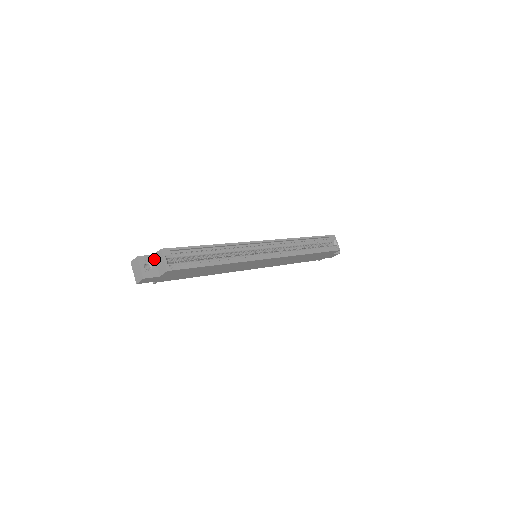
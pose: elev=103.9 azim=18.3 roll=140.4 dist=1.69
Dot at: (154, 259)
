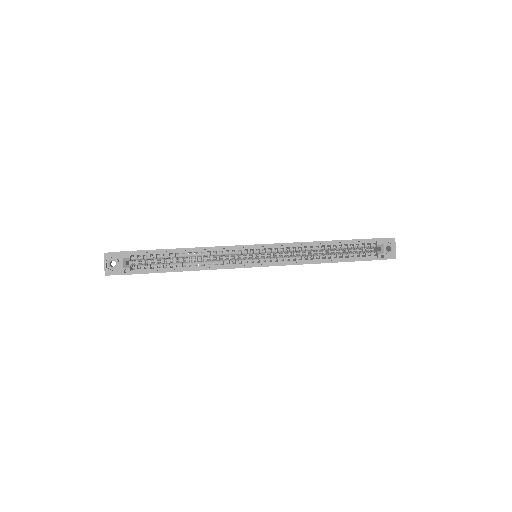
Dot at: occluded
